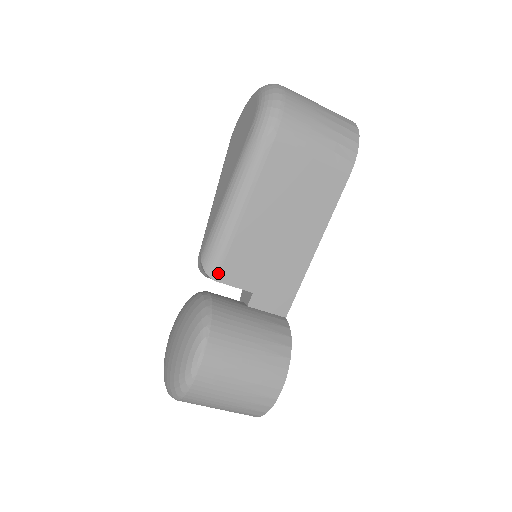
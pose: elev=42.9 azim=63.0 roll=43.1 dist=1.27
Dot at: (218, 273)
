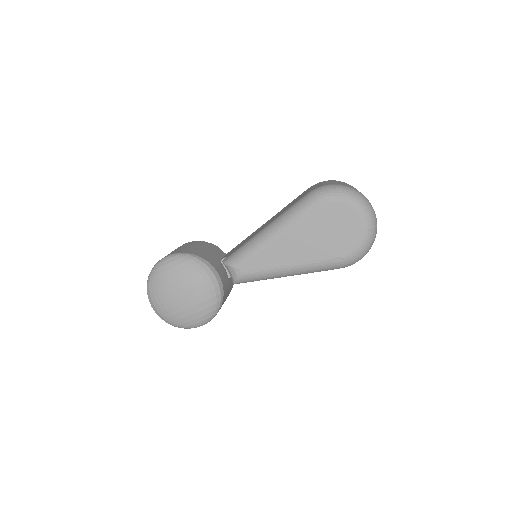
Dot at: (239, 283)
